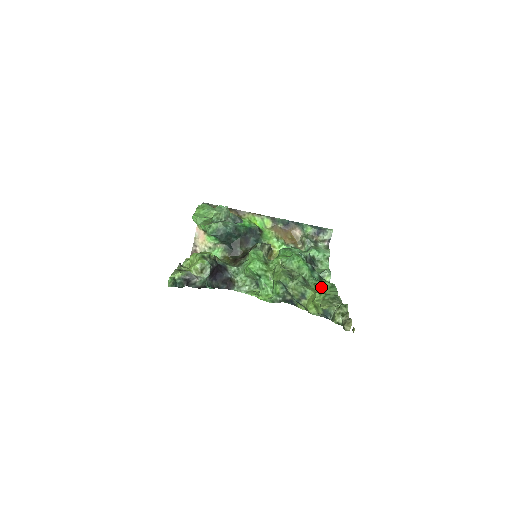
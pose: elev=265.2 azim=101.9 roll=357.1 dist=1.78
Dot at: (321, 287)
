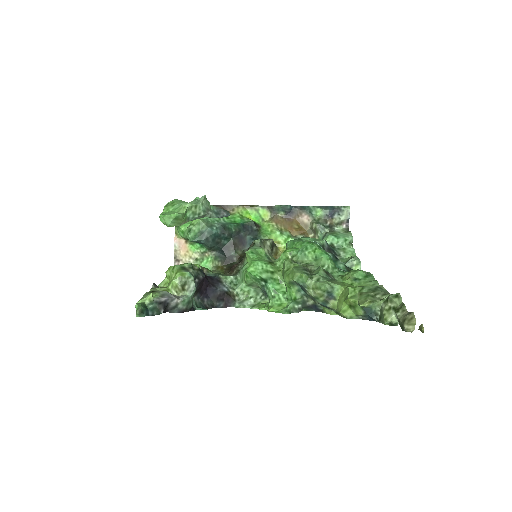
Dot at: (352, 279)
